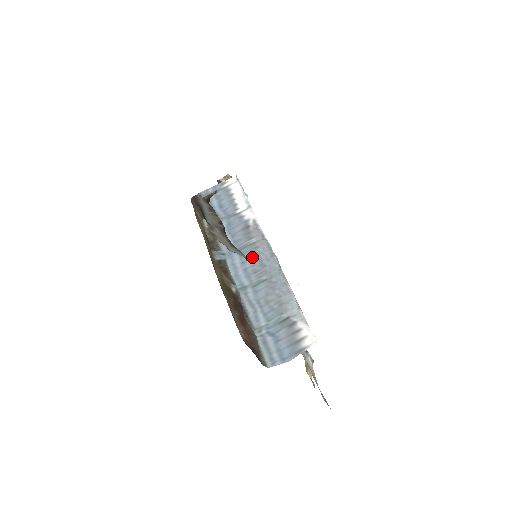
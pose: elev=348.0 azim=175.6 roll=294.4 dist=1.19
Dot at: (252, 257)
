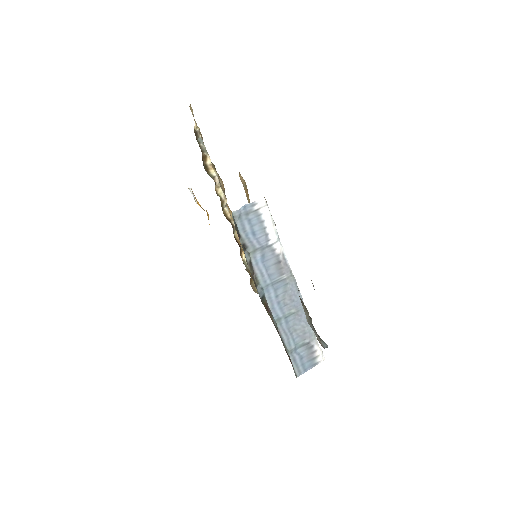
Dot at: (284, 292)
